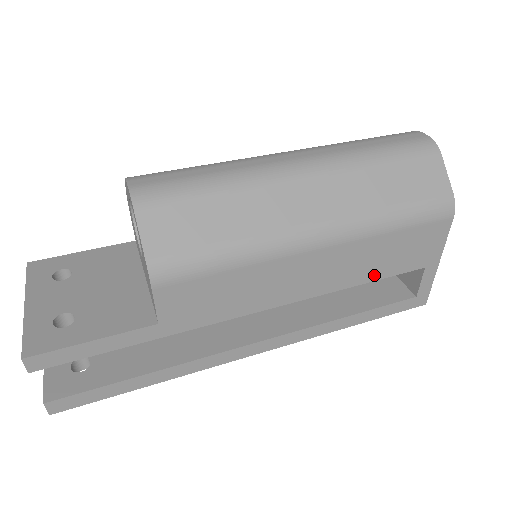
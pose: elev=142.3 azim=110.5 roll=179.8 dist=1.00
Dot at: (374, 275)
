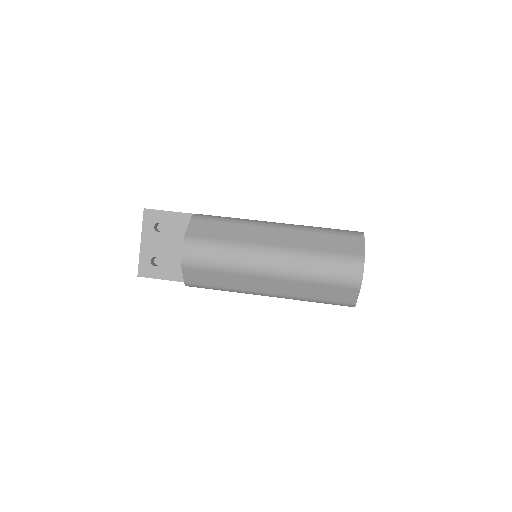
Dot at: occluded
